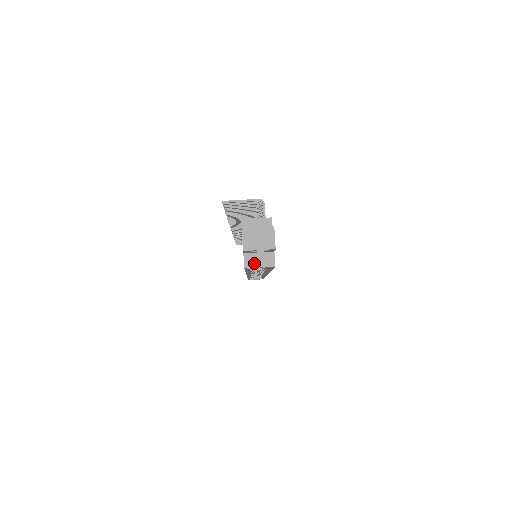
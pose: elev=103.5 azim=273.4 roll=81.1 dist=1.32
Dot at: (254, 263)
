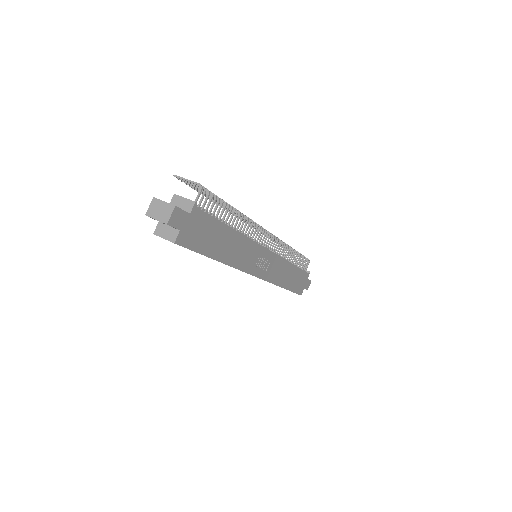
Dot at: (162, 233)
